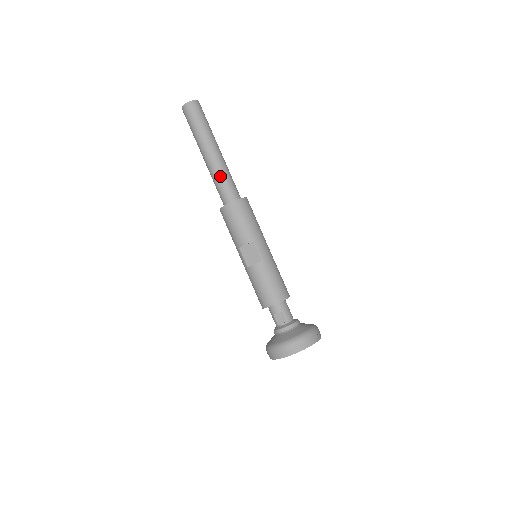
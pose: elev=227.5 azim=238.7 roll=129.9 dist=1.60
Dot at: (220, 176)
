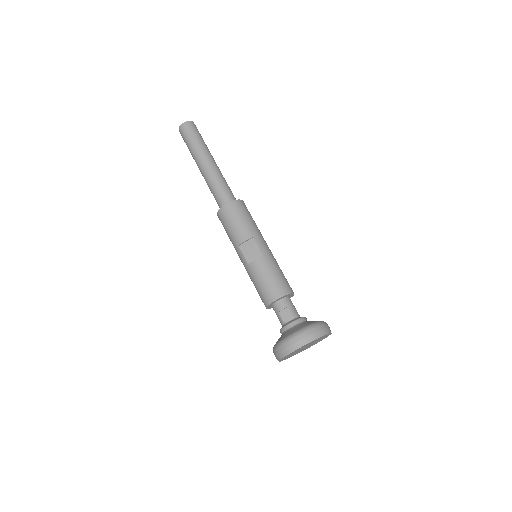
Dot at: (217, 182)
